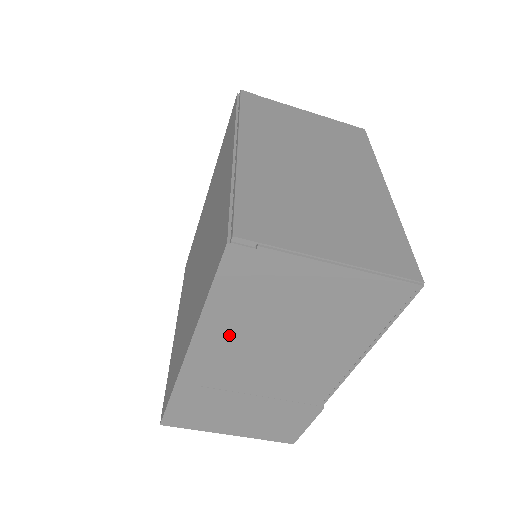
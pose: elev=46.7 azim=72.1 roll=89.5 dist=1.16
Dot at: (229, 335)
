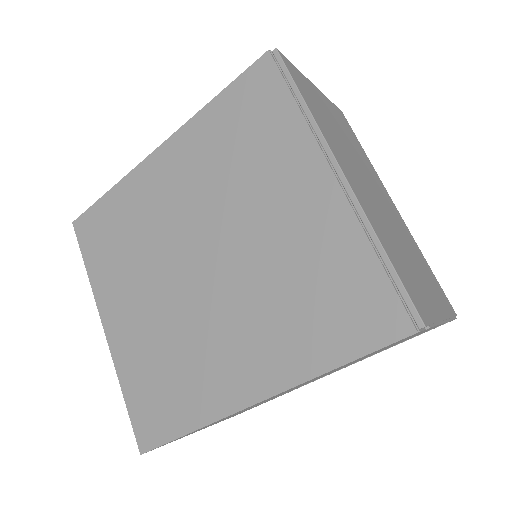
Dot at: occluded
